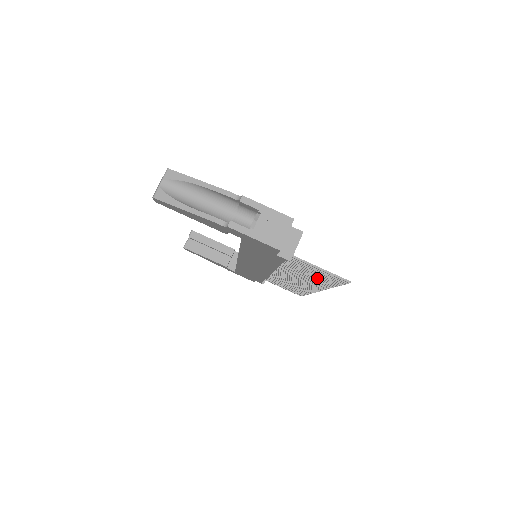
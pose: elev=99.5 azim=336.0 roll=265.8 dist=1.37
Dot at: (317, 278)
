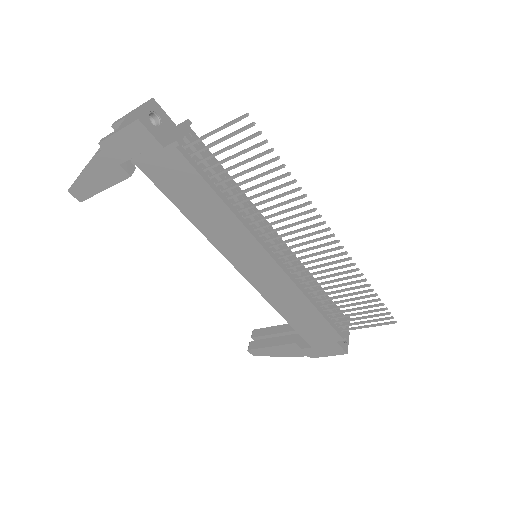
Dot at: (267, 181)
